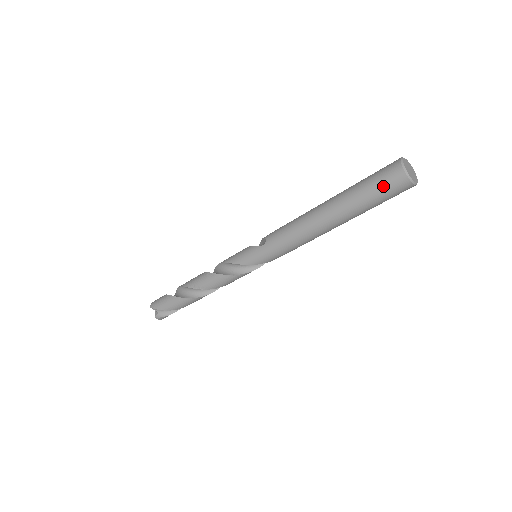
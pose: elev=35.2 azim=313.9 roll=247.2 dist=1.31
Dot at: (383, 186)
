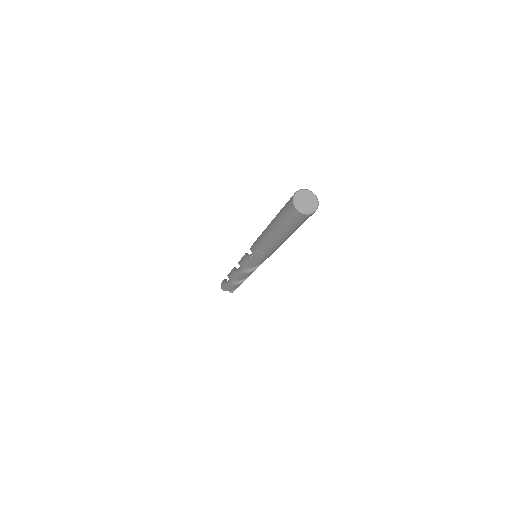
Dot at: (296, 222)
